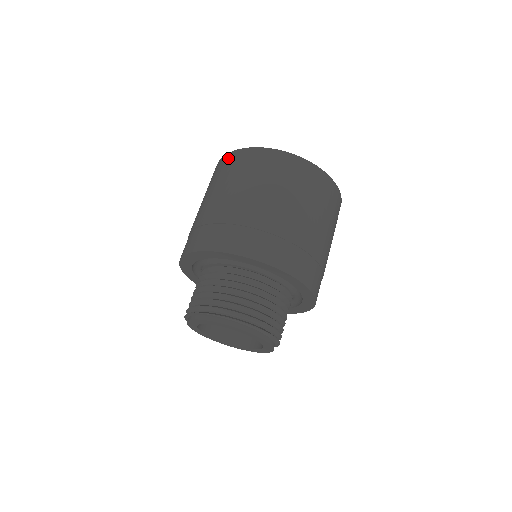
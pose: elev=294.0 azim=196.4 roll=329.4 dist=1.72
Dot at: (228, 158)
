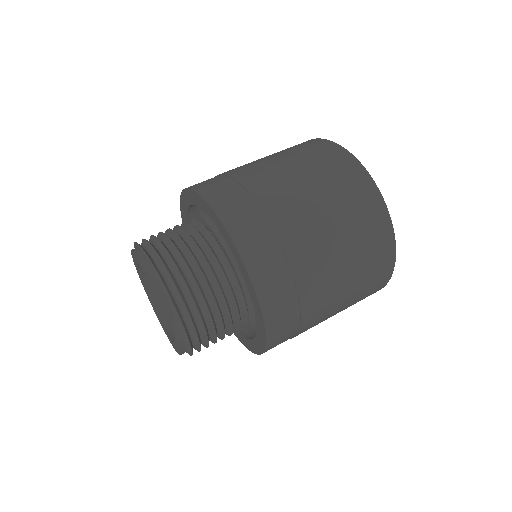
Dot at: (303, 142)
